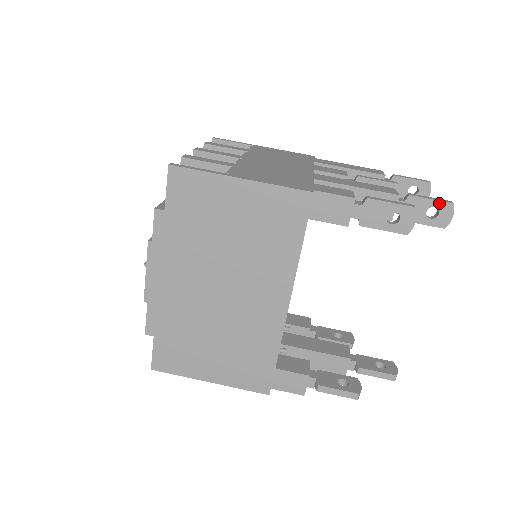
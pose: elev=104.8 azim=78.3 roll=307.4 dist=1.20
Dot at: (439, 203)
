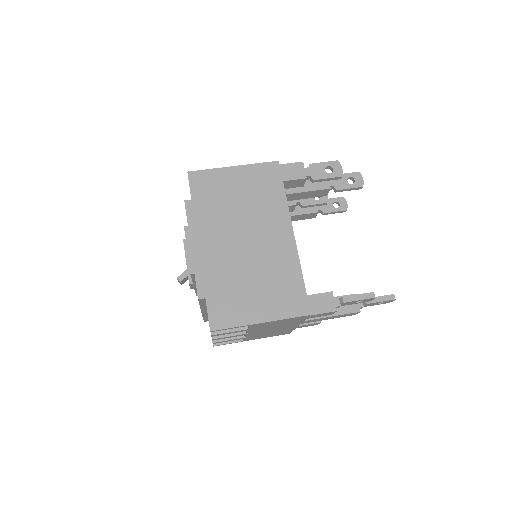
Dot at: (351, 174)
